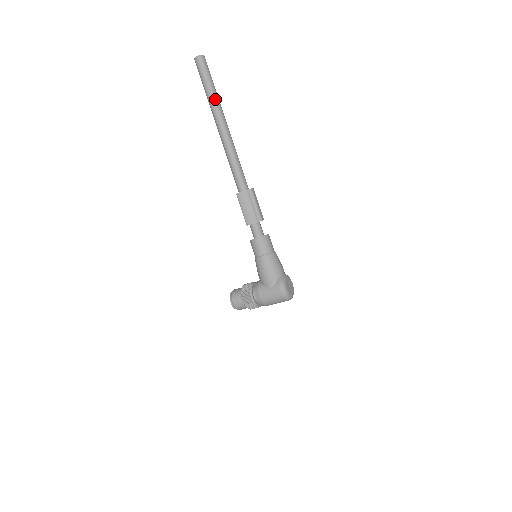
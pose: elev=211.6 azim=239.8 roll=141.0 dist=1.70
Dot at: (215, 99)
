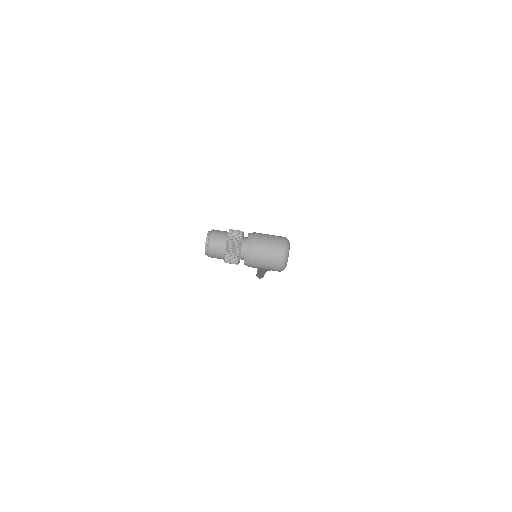
Dot at: occluded
